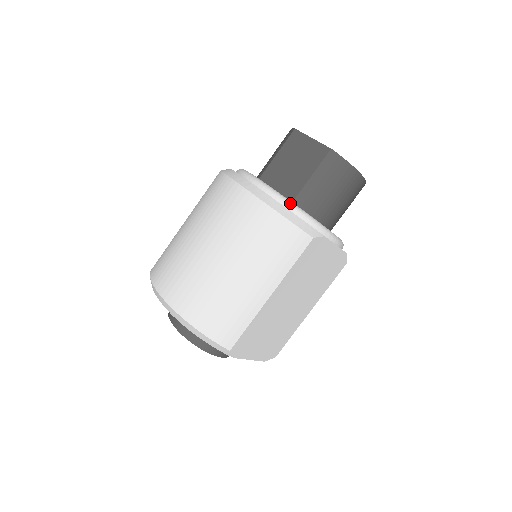
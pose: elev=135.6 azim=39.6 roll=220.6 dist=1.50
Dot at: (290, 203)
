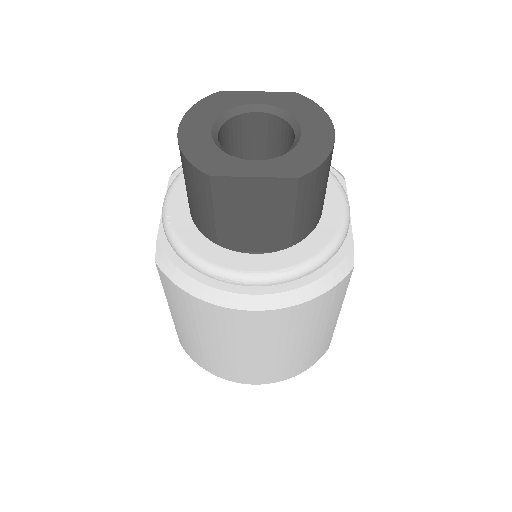
Dot at: (306, 268)
